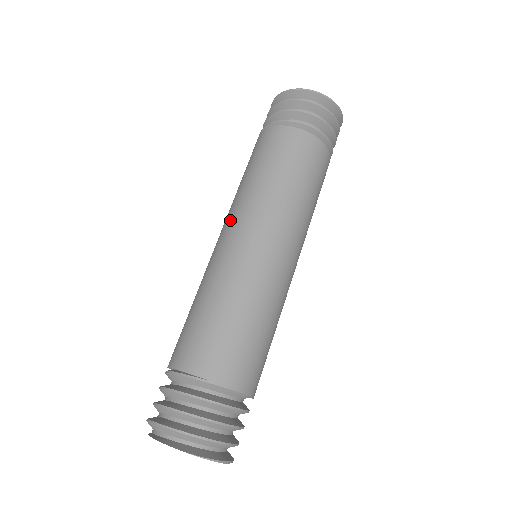
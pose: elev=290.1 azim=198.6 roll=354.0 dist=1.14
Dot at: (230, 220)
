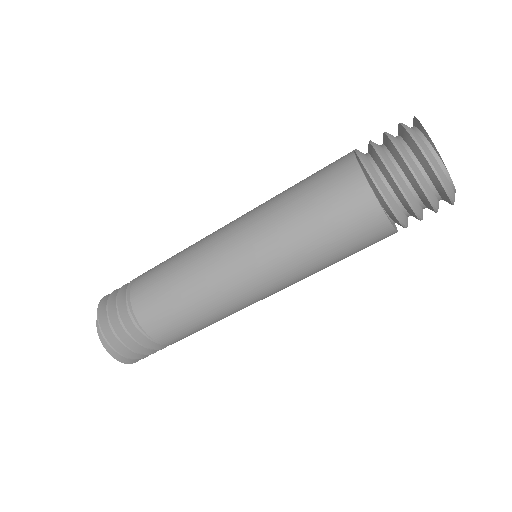
Dot at: (261, 259)
